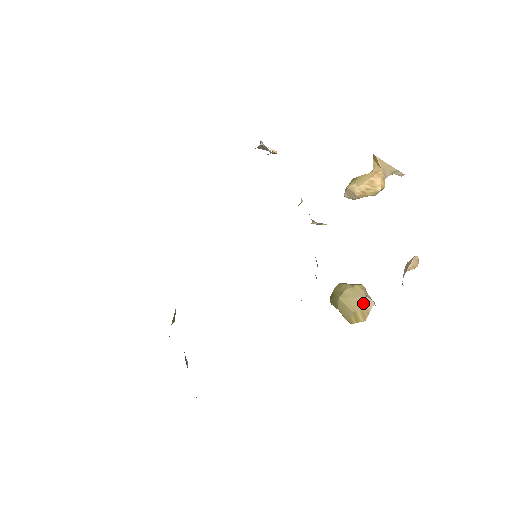
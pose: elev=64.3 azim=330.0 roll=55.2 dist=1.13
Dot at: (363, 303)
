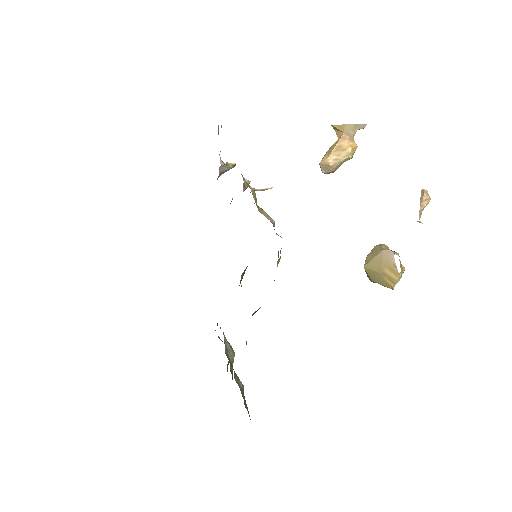
Dot at: (384, 258)
